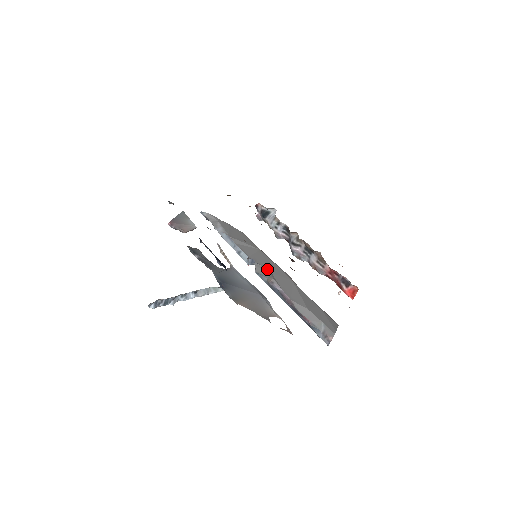
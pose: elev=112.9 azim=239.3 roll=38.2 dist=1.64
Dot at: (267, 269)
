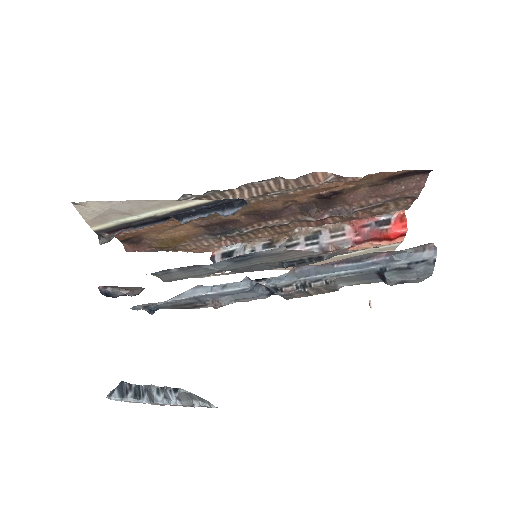
Dot at: occluded
